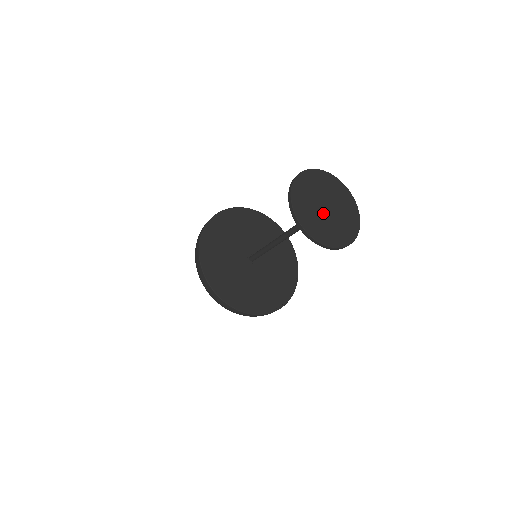
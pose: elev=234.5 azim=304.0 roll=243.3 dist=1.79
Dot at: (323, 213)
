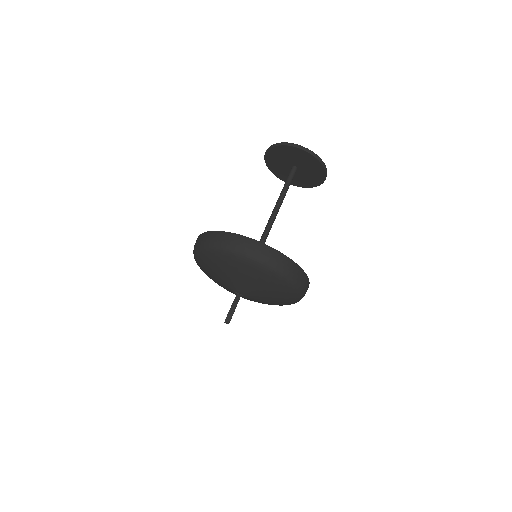
Dot at: occluded
